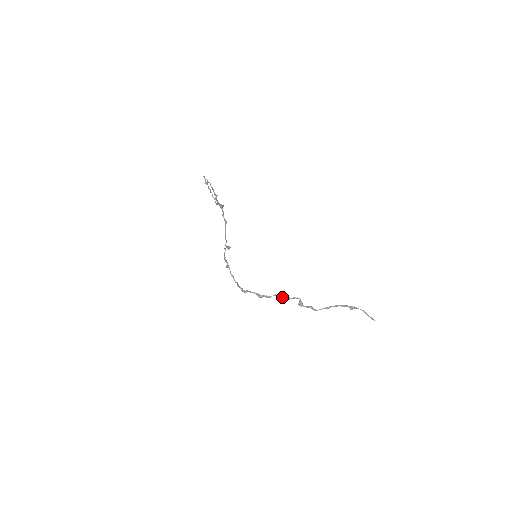
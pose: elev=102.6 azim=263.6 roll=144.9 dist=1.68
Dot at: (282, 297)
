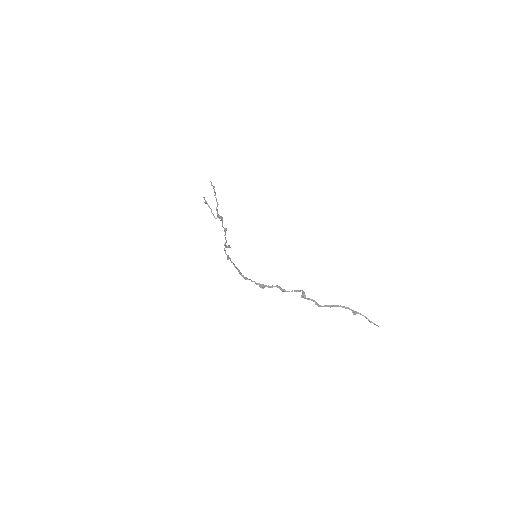
Dot at: (284, 289)
